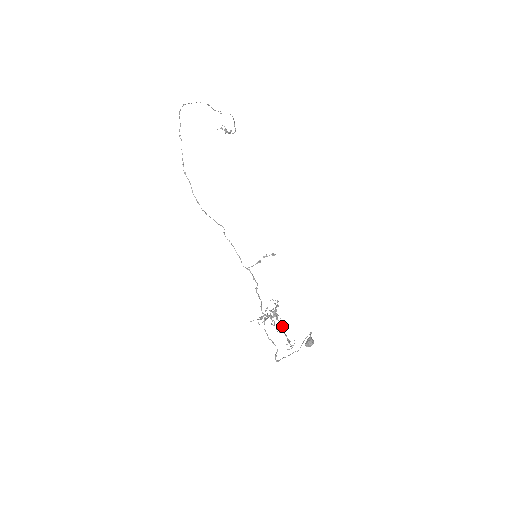
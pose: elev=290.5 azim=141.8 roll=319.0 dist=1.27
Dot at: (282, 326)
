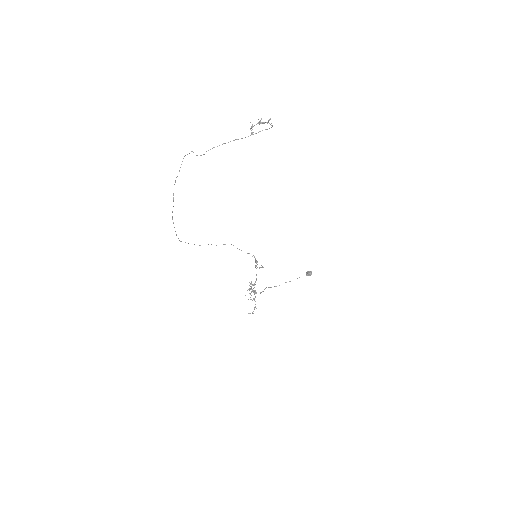
Dot at: occluded
